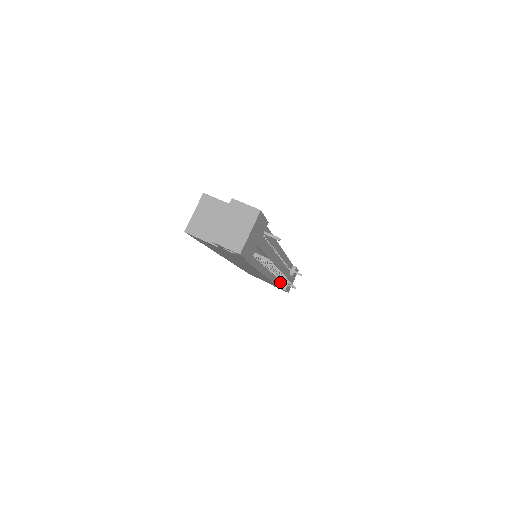
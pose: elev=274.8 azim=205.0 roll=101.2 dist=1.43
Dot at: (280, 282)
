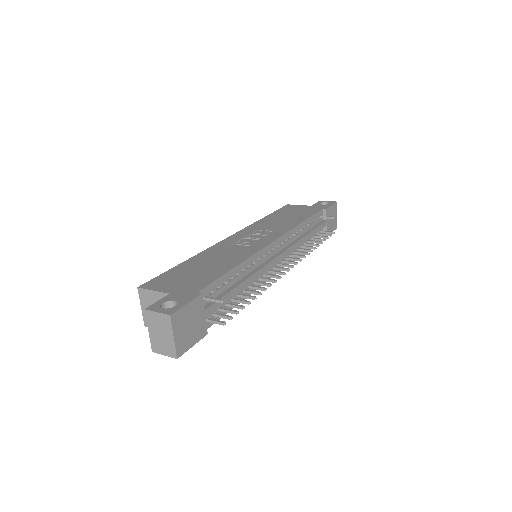
Dot at: occluded
